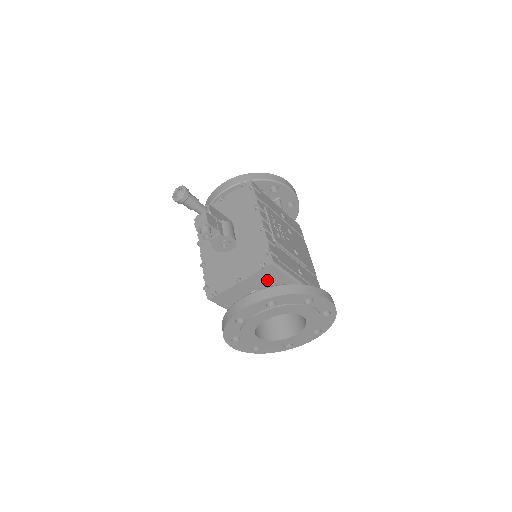
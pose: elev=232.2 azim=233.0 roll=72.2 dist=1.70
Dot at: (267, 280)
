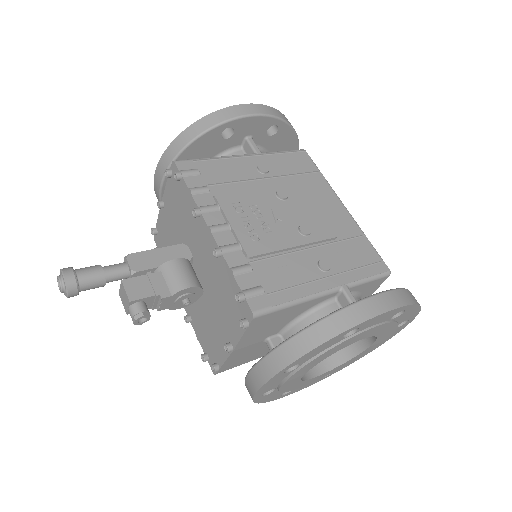
Dot at: (271, 325)
